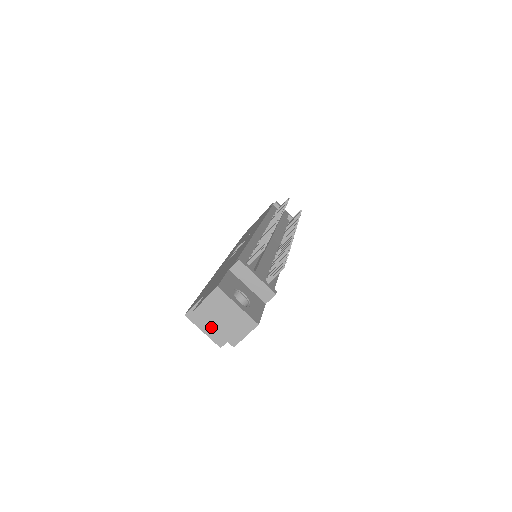
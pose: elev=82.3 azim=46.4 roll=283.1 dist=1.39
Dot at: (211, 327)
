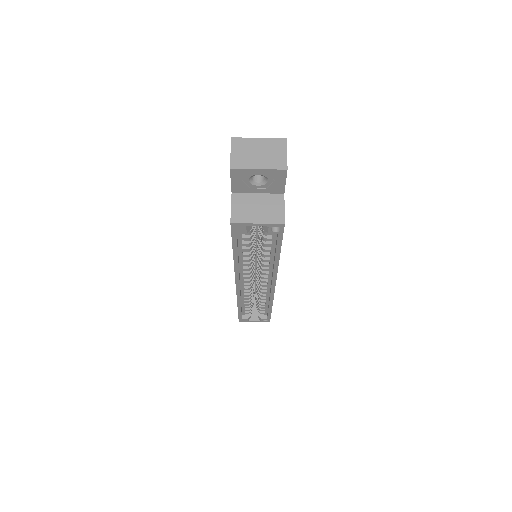
Dot at: (260, 214)
